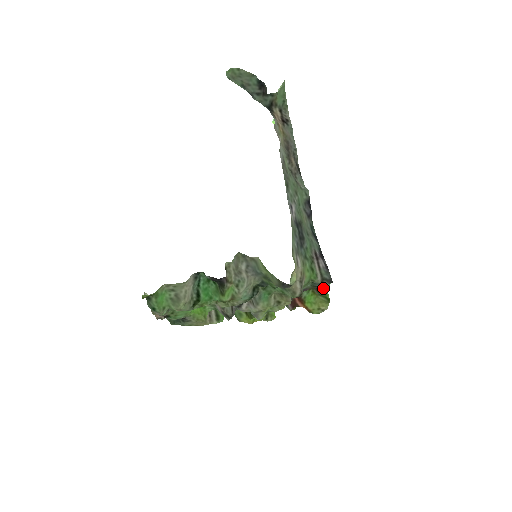
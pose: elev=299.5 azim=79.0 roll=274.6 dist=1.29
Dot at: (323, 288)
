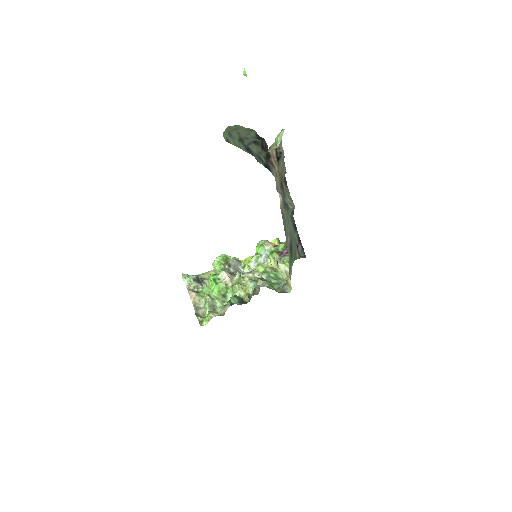
Dot at: occluded
